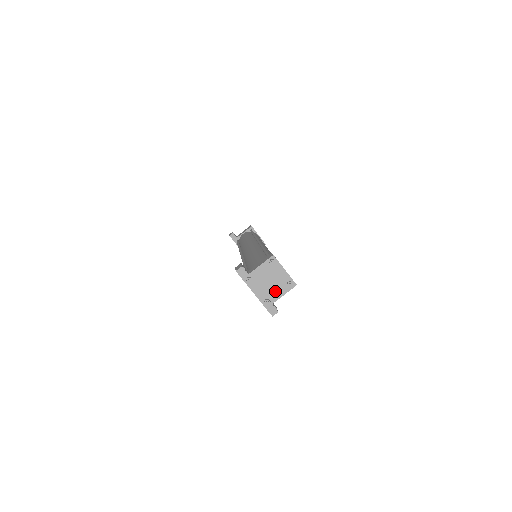
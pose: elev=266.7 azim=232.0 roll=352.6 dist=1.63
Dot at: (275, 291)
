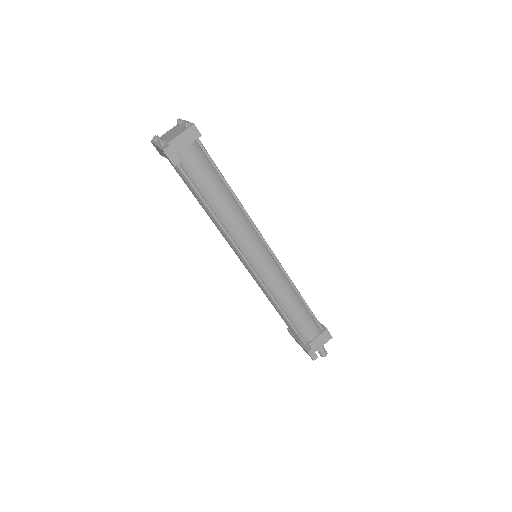
Dot at: (174, 136)
